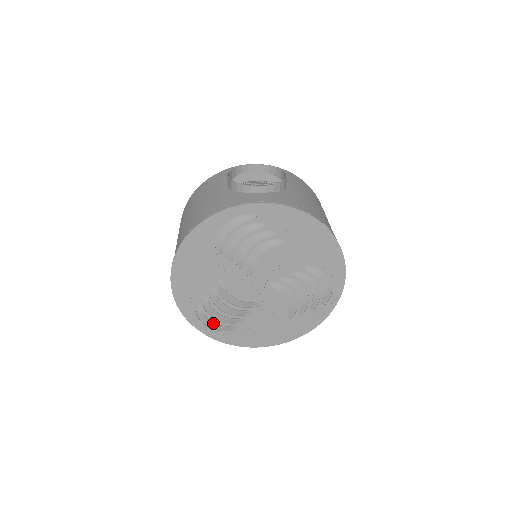
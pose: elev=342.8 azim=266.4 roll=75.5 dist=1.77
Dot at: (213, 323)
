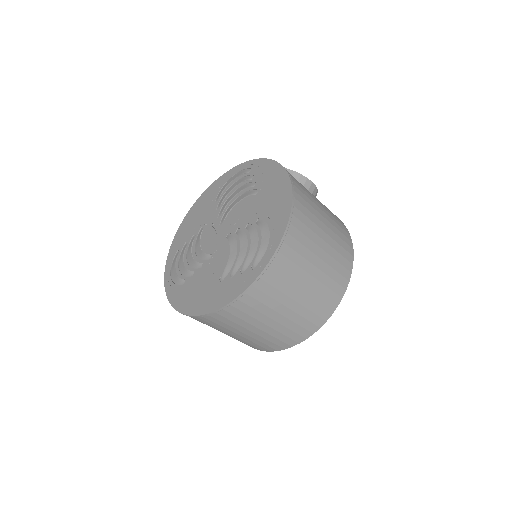
Dot at: (175, 272)
